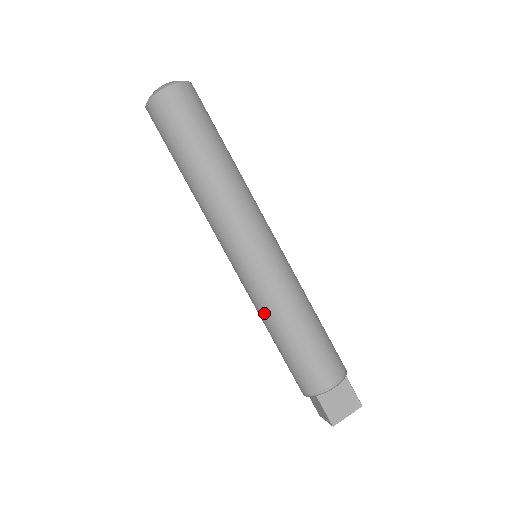
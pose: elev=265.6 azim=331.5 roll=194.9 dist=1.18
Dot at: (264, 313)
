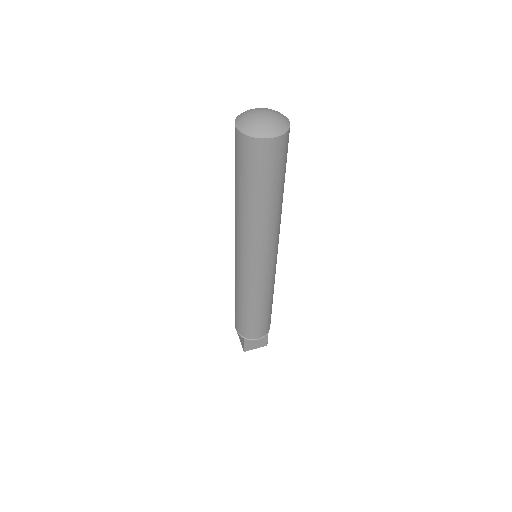
Dot at: (240, 294)
